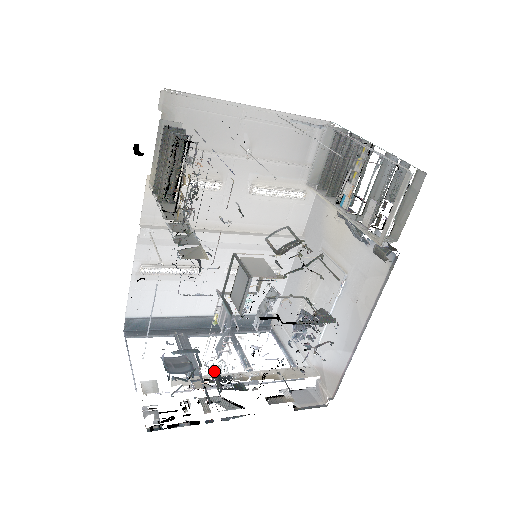
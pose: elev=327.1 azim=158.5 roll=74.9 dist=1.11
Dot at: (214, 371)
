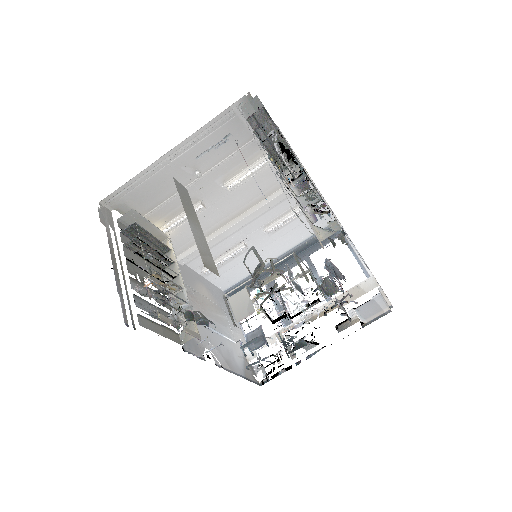
Dot at: occluded
